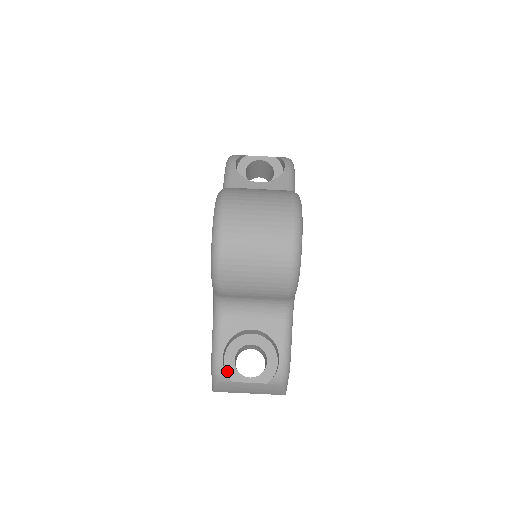
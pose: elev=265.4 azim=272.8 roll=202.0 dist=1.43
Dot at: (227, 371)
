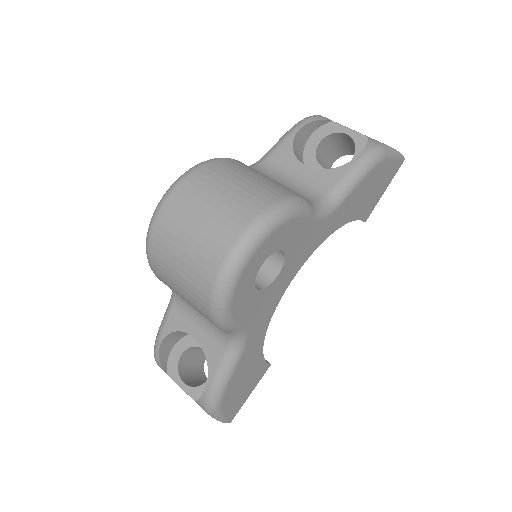
Dot at: (169, 360)
